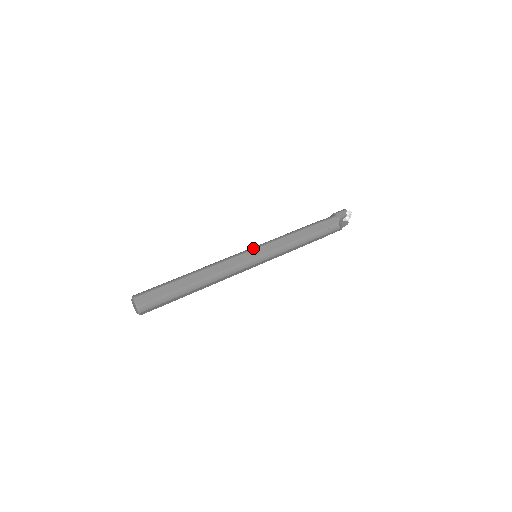
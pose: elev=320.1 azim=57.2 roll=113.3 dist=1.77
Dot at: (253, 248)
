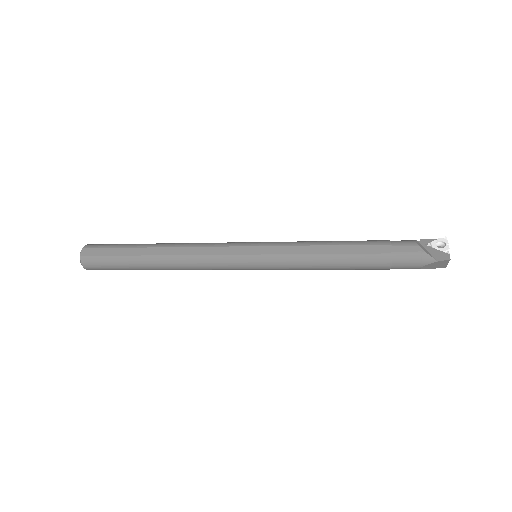
Dot at: occluded
